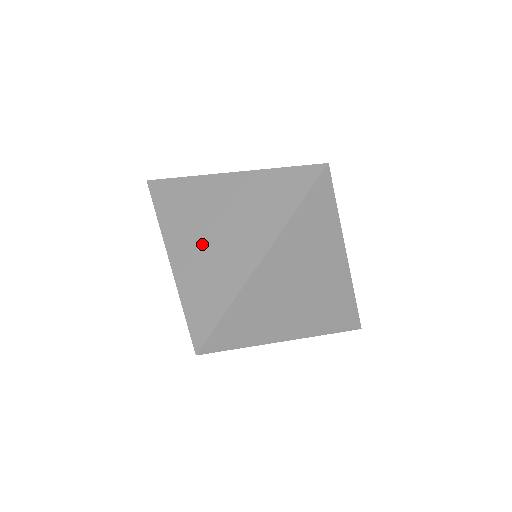
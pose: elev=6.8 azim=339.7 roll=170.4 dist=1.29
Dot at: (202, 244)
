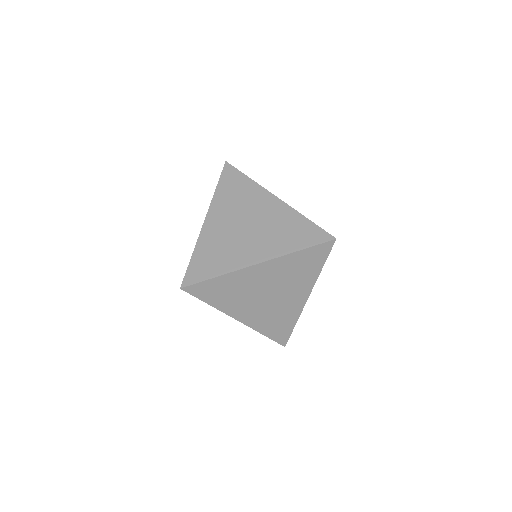
Dot at: (260, 306)
